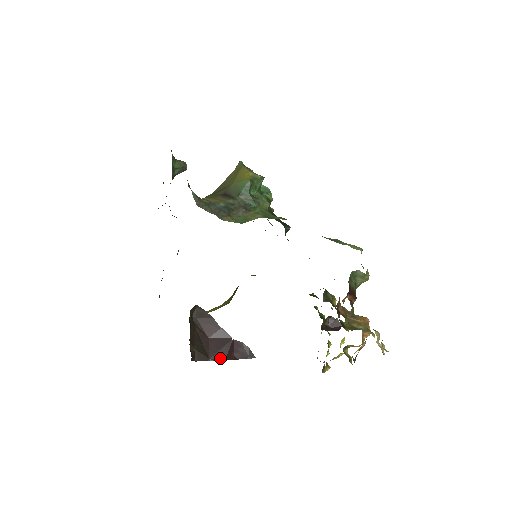
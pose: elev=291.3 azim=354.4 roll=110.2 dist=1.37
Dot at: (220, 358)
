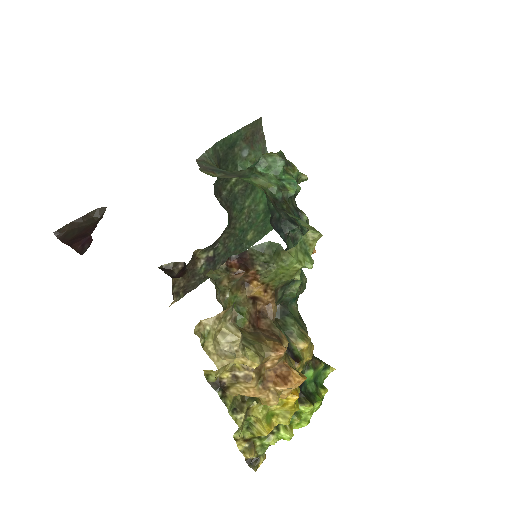
Dot at: (70, 244)
